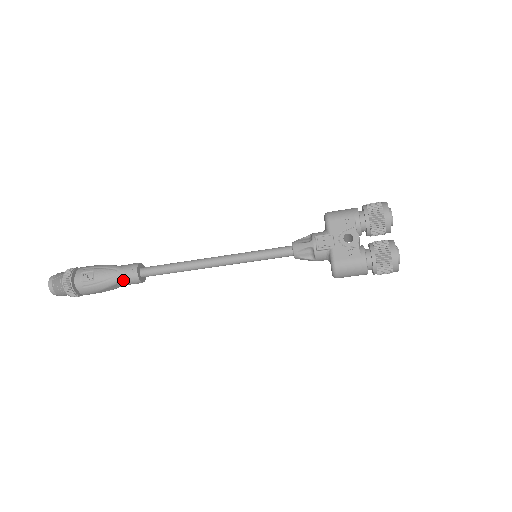
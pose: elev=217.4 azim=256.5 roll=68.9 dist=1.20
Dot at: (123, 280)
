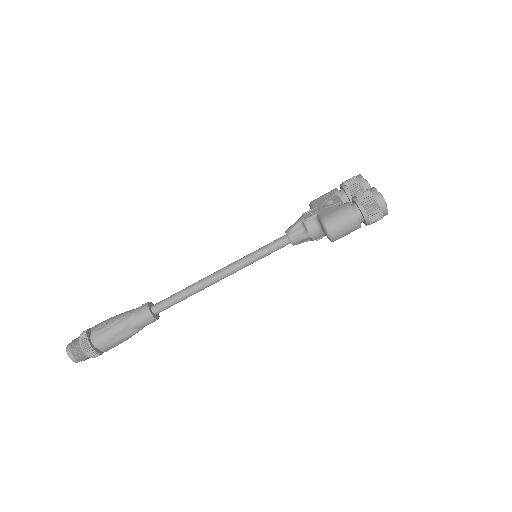
Dot at: (135, 317)
